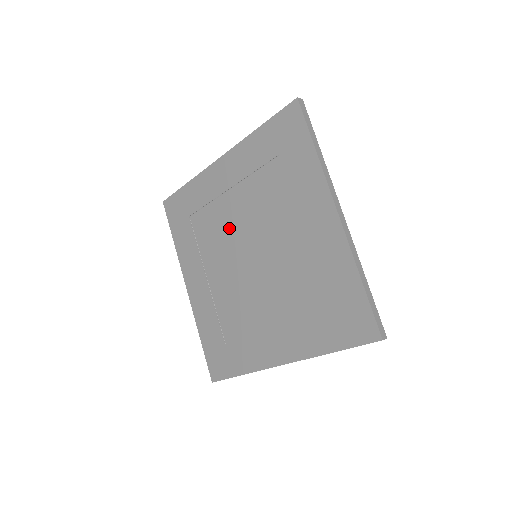
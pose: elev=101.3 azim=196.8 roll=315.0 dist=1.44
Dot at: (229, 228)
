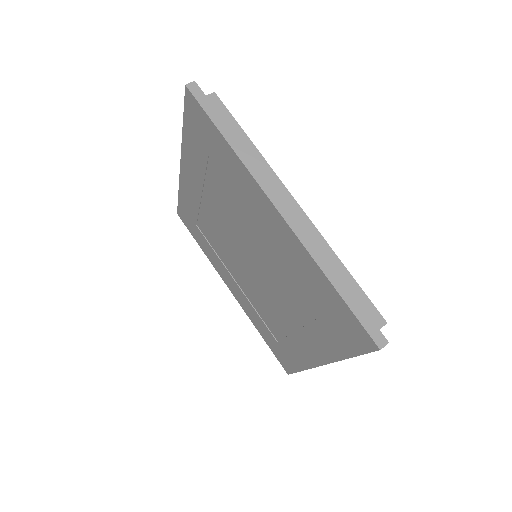
Dot at: (222, 234)
